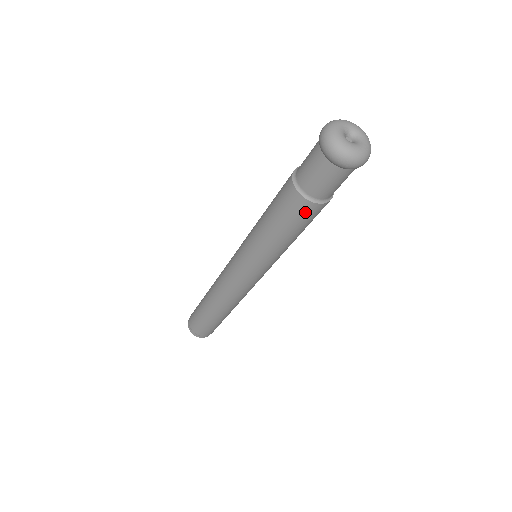
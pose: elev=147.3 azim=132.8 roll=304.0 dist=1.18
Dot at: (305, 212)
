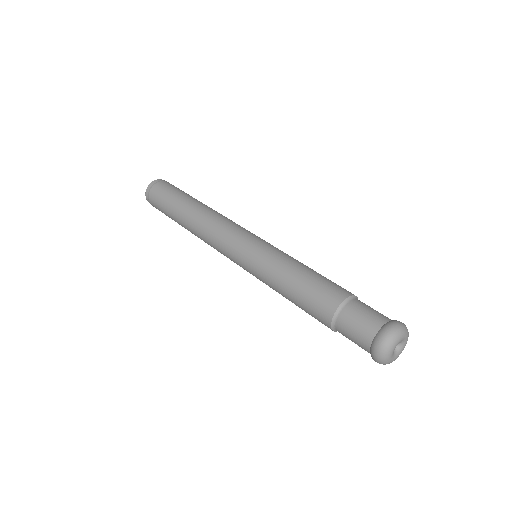
Dot at: occluded
